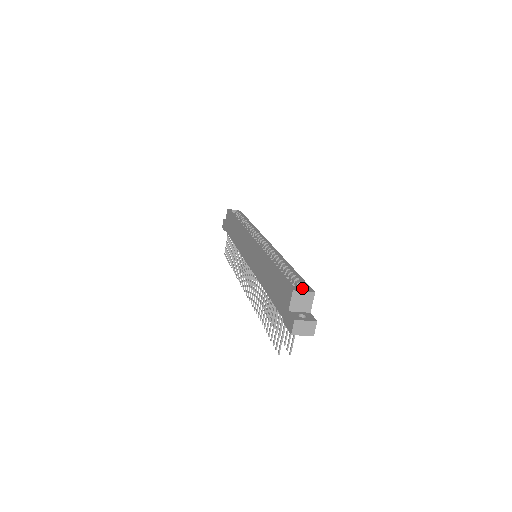
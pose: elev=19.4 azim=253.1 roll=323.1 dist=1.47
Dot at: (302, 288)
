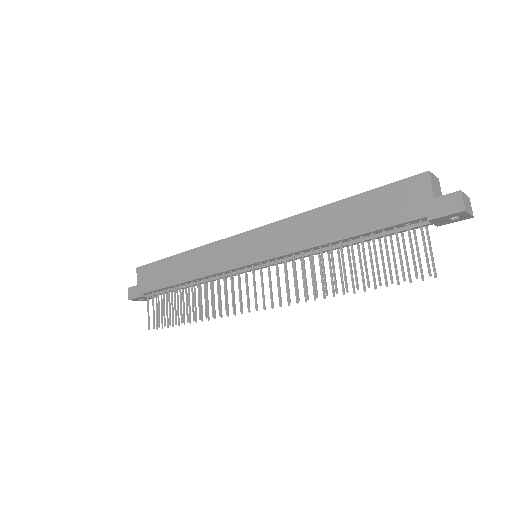
Dot at: occluded
